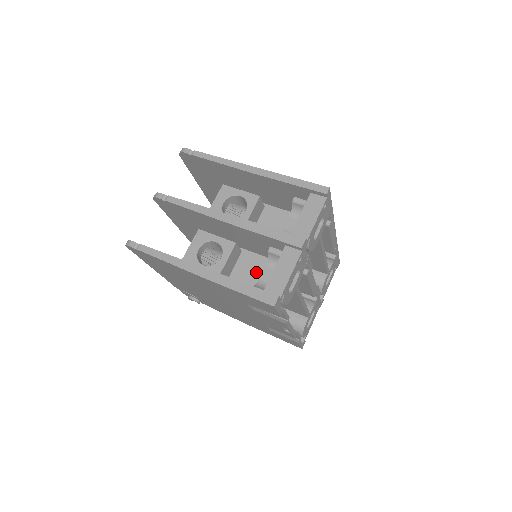
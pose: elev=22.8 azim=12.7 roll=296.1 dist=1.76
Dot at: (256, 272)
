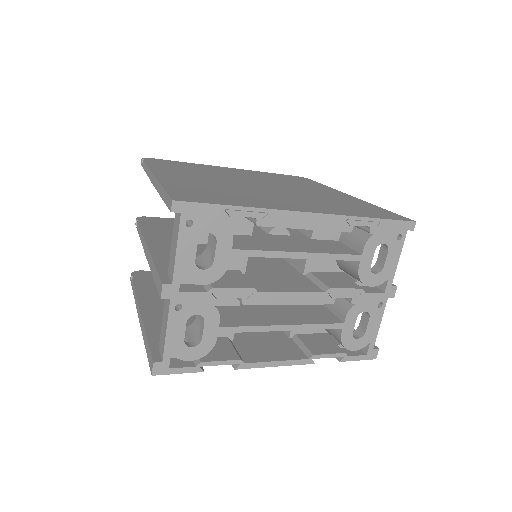
Dot at: occluded
